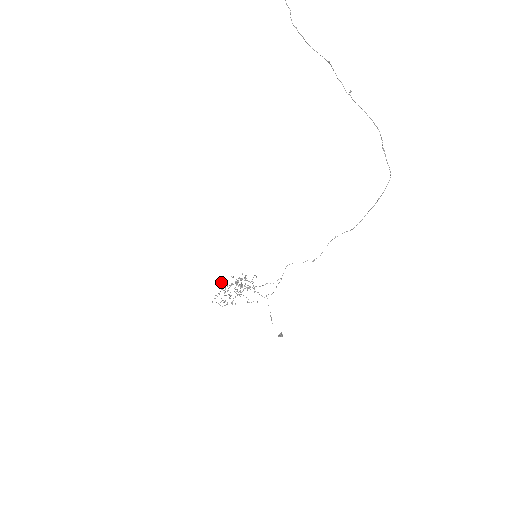
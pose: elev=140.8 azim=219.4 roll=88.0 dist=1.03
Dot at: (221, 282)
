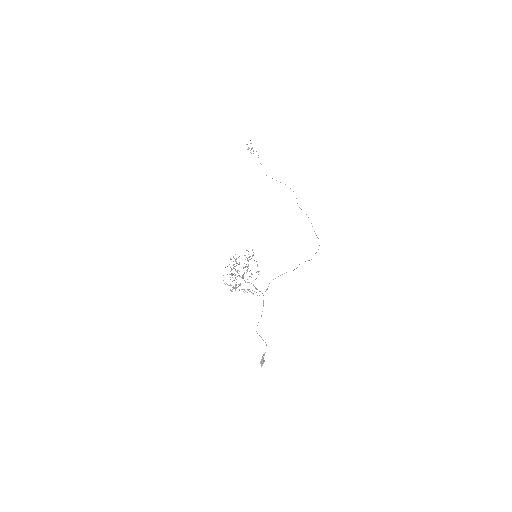
Dot at: occluded
